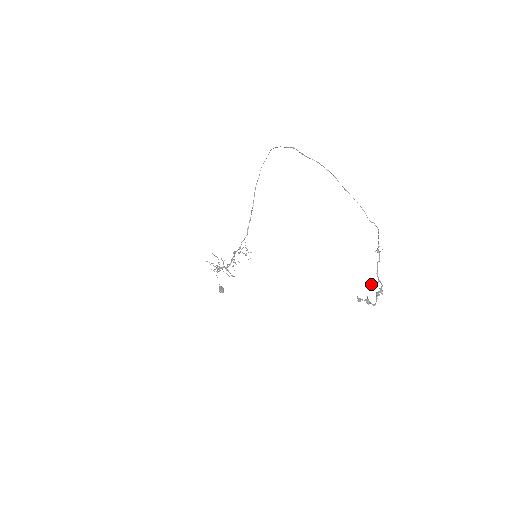
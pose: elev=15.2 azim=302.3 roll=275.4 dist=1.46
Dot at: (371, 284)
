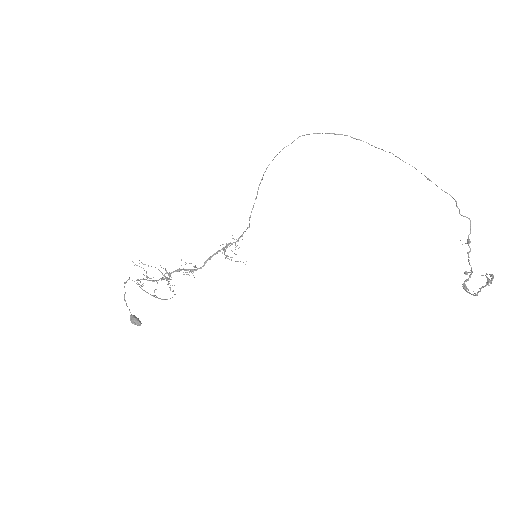
Dot at: (472, 271)
